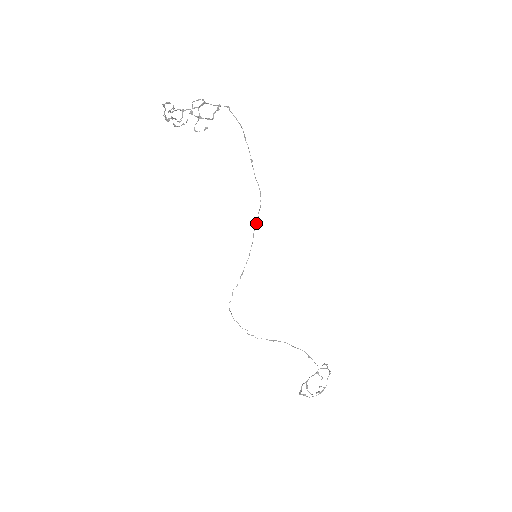
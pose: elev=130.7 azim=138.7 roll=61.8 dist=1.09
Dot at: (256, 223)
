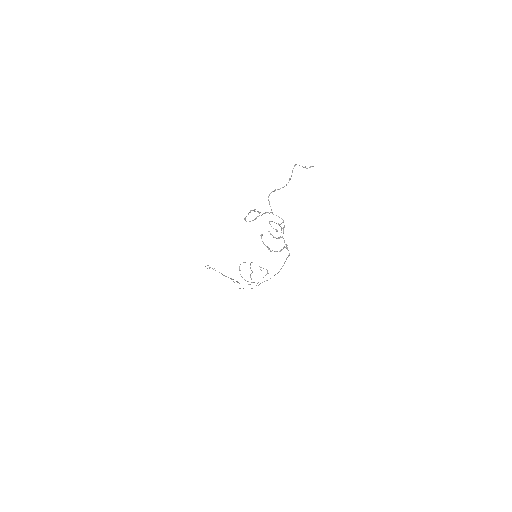
Dot at: occluded
